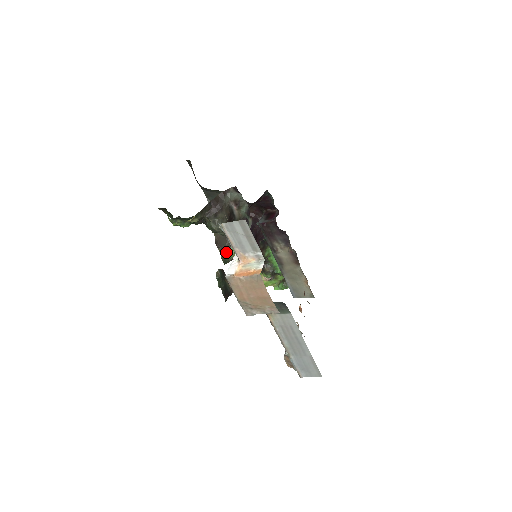
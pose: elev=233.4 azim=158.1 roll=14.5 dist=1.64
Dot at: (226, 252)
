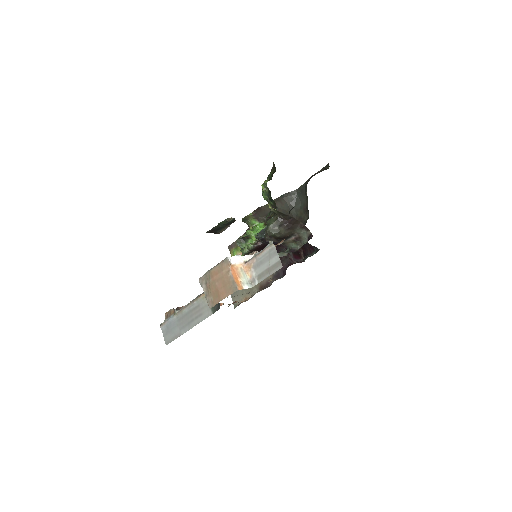
Dot at: (253, 219)
